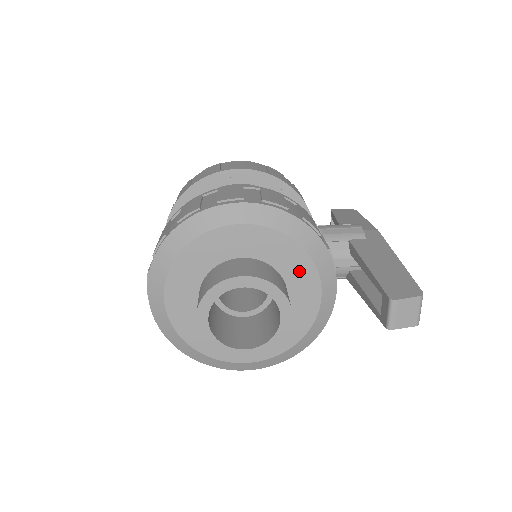
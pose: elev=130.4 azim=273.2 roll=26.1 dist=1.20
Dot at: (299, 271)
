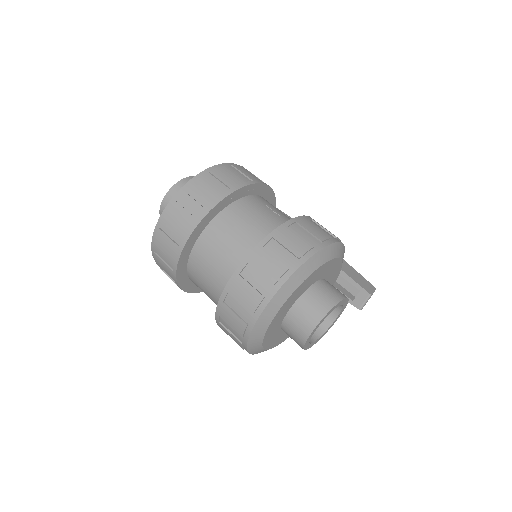
Dot at: (332, 281)
